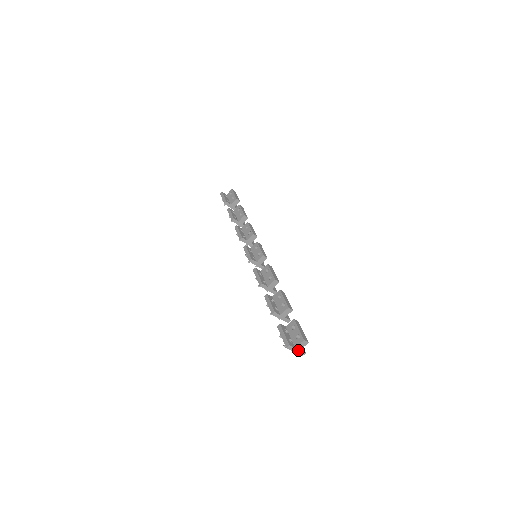
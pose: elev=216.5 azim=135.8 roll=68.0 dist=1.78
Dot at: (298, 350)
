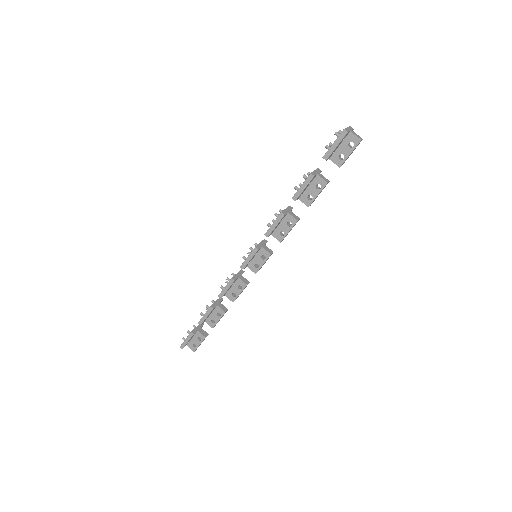
Dot at: occluded
